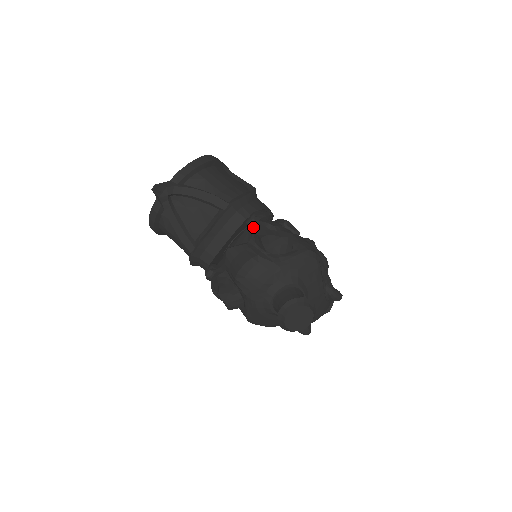
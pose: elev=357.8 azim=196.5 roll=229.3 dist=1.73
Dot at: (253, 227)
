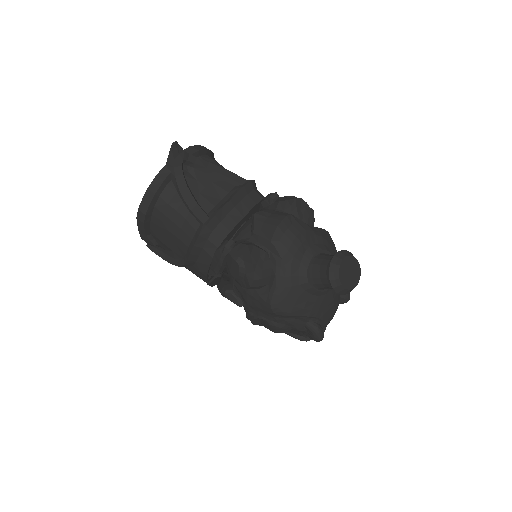
Dot at: (276, 200)
